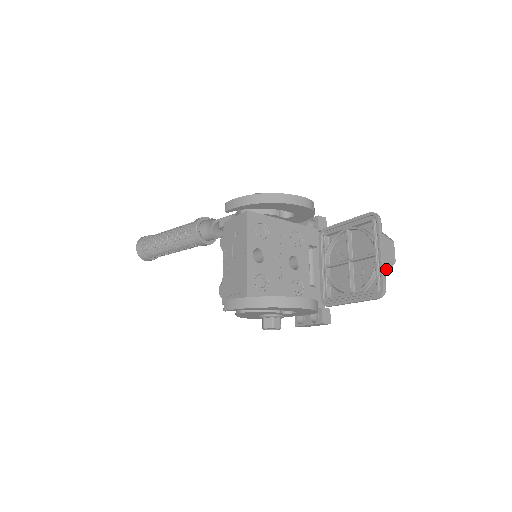
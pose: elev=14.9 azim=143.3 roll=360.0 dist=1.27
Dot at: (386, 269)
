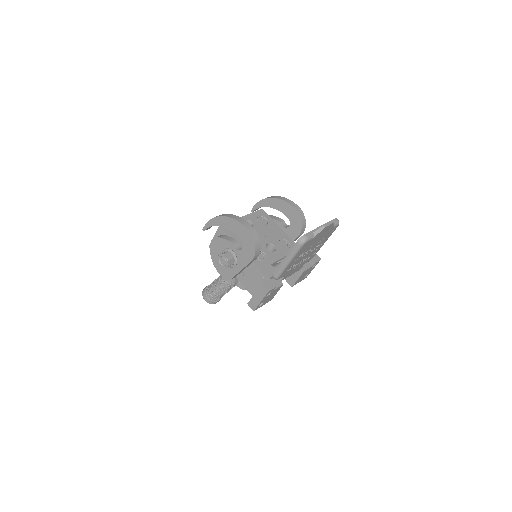
Dot at: (316, 230)
